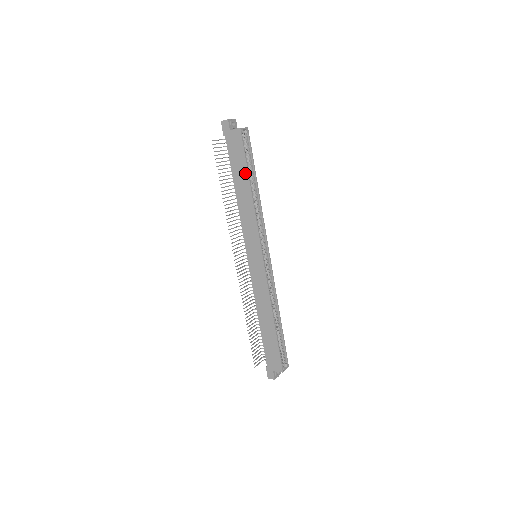
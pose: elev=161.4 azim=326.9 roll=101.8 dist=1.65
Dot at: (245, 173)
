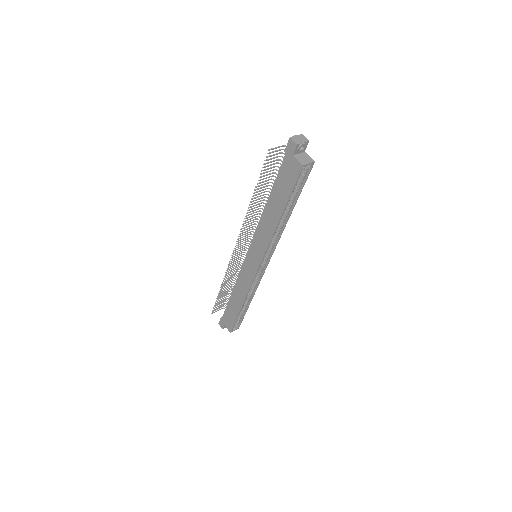
Dot at: (283, 202)
